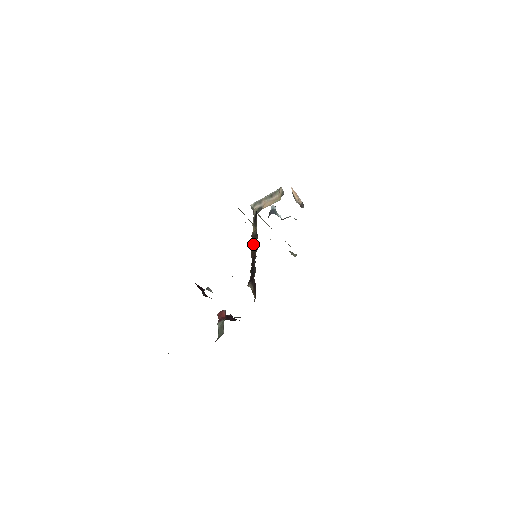
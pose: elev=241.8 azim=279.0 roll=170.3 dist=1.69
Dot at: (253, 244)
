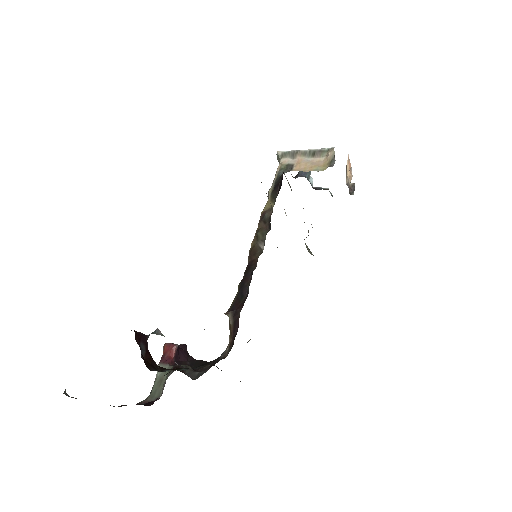
Dot at: (259, 236)
